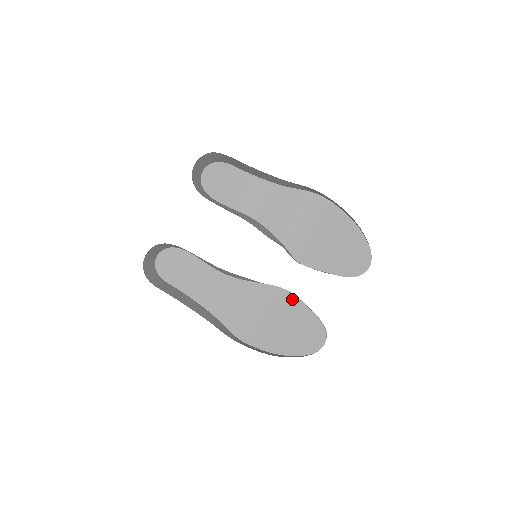
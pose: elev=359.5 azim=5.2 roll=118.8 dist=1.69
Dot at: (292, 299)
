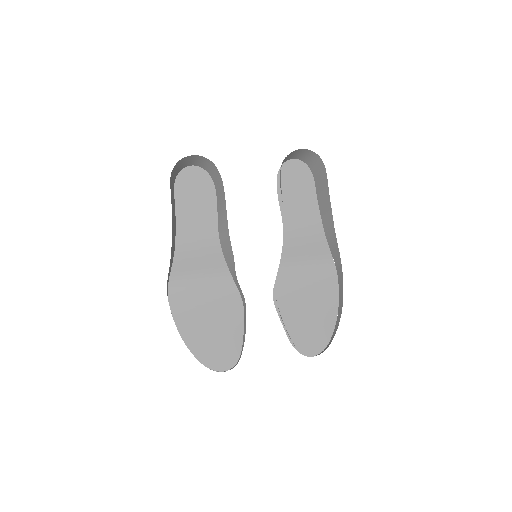
Dot at: (239, 314)
